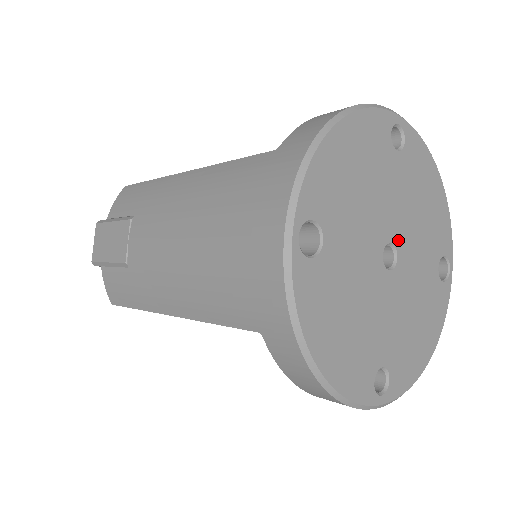
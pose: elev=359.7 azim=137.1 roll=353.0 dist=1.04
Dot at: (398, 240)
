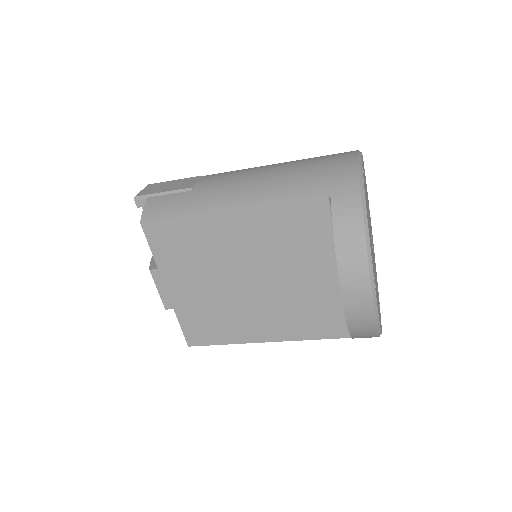
Dot at: (372, 245)
